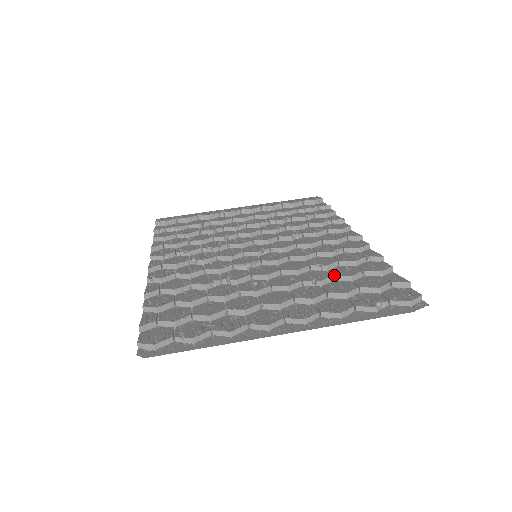
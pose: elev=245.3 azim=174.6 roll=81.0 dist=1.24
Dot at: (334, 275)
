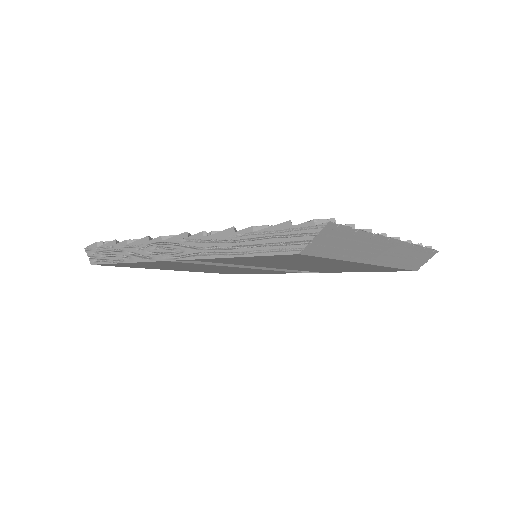
Dot at: occluded
